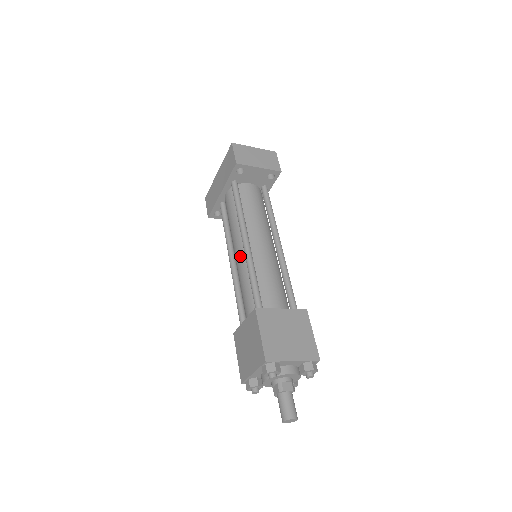
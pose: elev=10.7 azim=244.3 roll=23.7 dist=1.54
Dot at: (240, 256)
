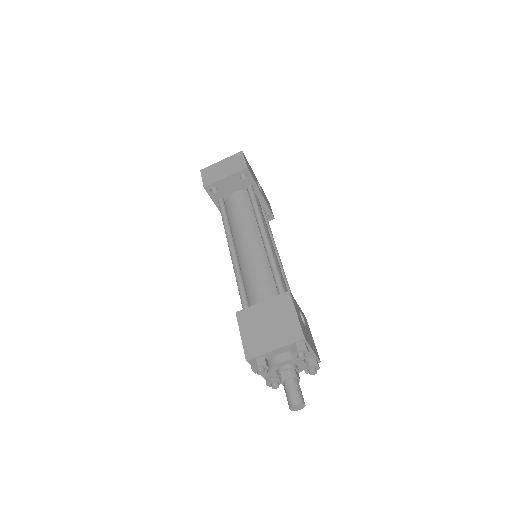
Dot at: occluded
